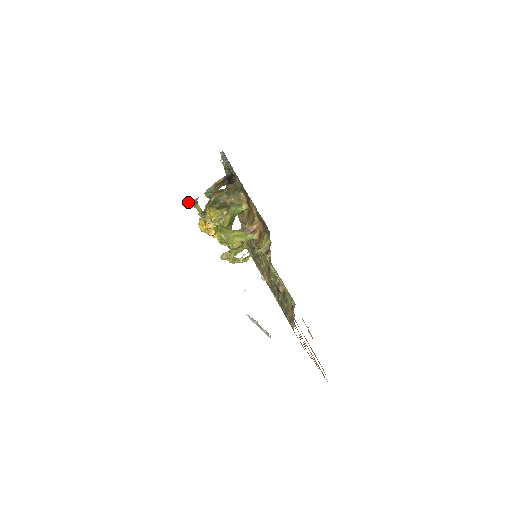
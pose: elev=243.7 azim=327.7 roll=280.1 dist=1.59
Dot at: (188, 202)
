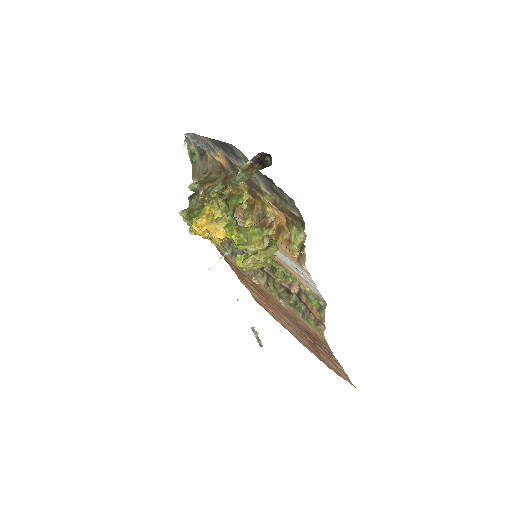
Dot at: (204, 197)
